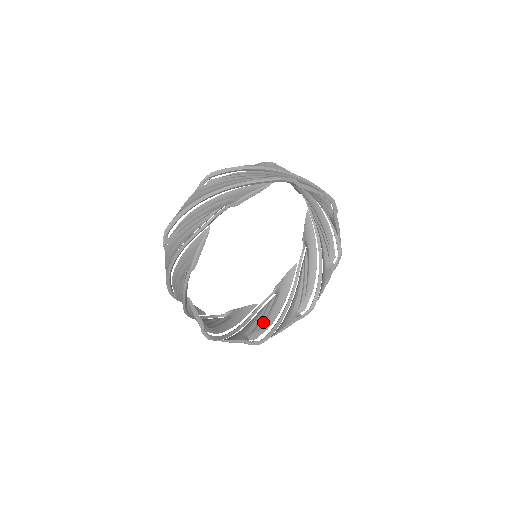
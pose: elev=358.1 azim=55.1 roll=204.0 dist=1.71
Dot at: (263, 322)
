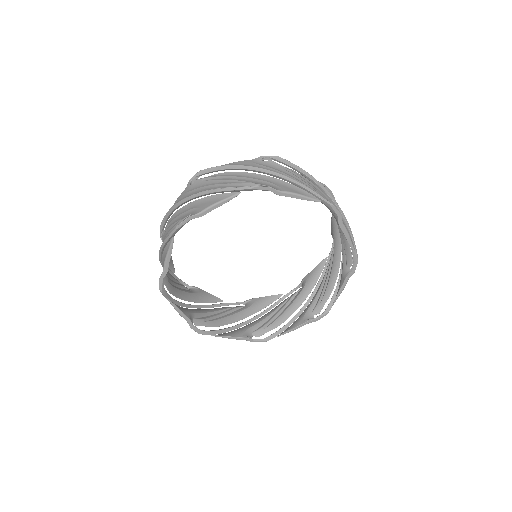
Dot at: (216, 318)
